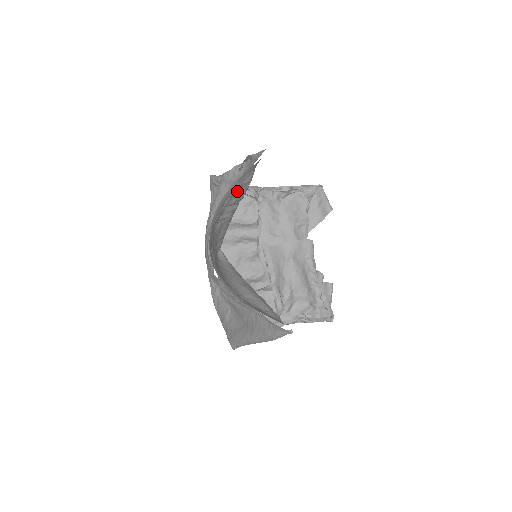
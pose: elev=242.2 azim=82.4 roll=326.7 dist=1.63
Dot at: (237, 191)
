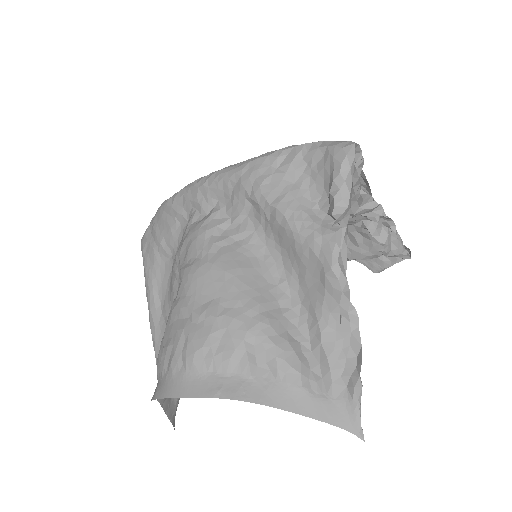
Dot at: (292, 363)
